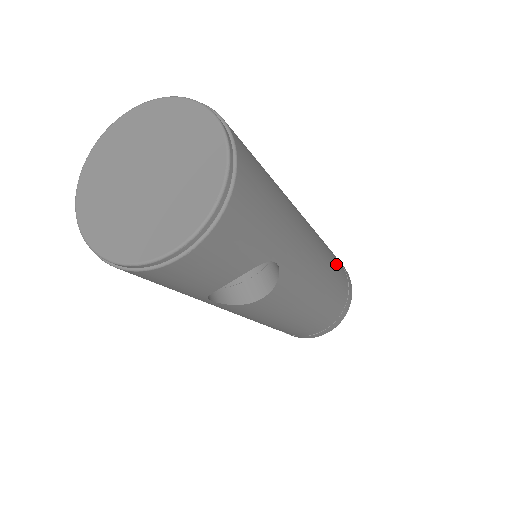
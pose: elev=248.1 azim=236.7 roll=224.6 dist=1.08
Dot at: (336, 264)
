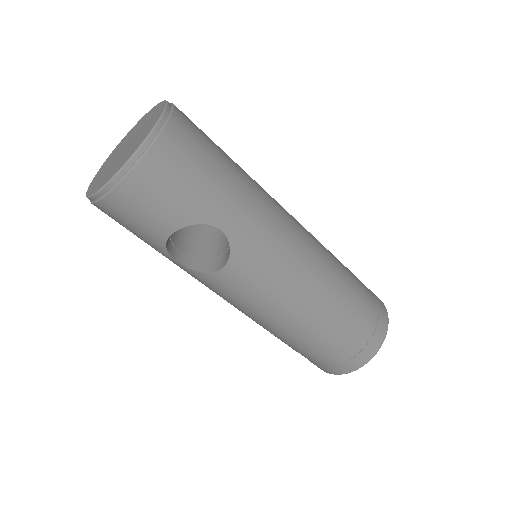
Dot at: (349, 287)
